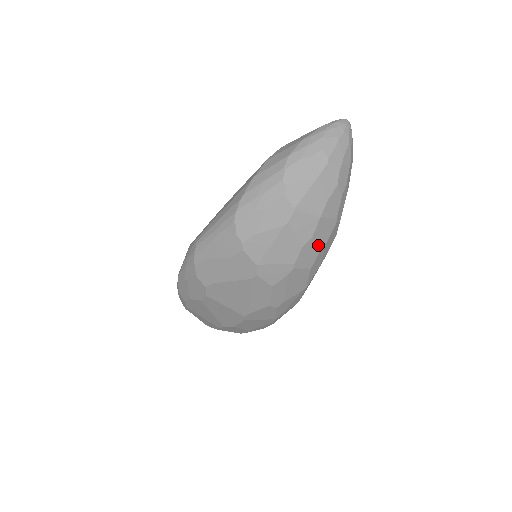
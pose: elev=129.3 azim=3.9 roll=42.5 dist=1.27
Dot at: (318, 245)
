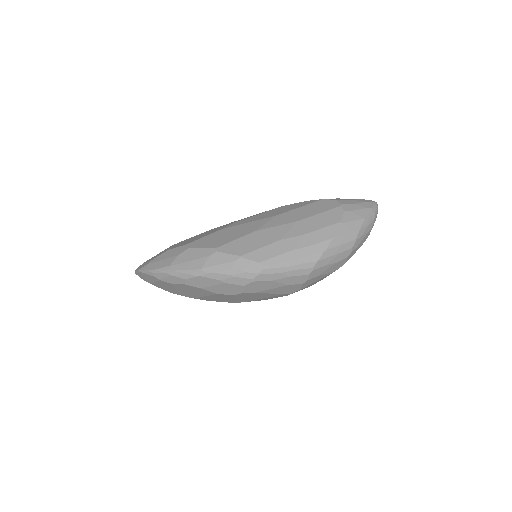
Dot at: occluded
